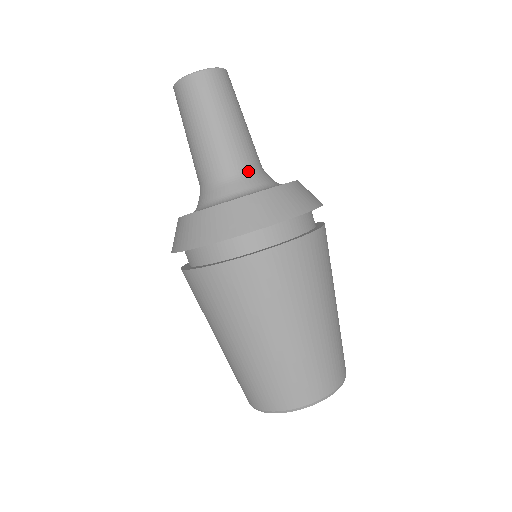
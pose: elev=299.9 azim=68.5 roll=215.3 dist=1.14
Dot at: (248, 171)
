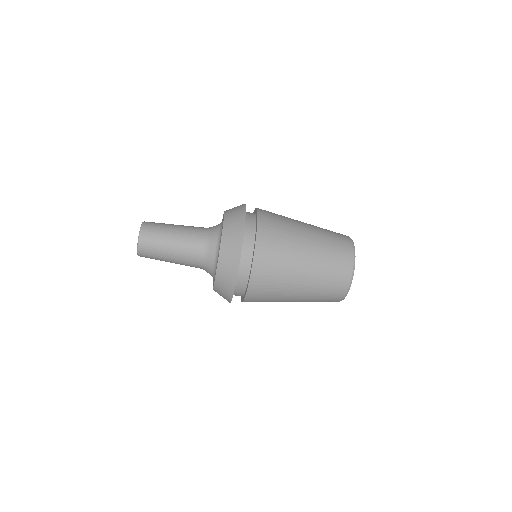
Dot at: (204, 252)
